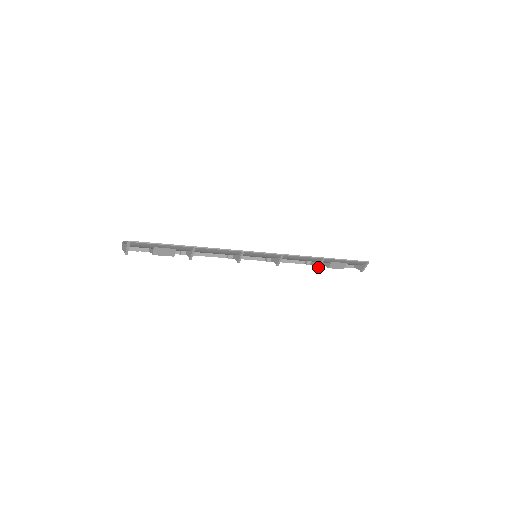
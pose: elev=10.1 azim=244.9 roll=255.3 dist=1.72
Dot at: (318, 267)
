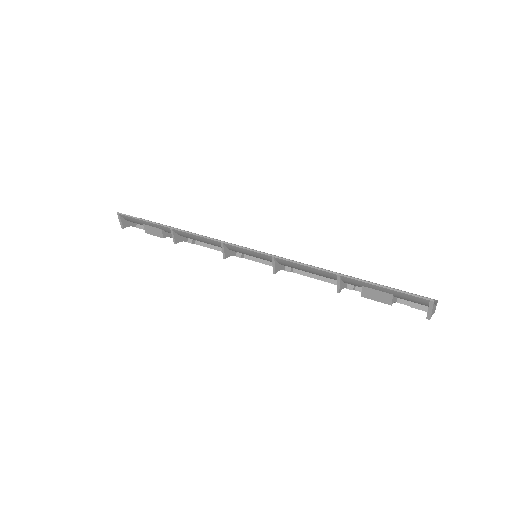
Dot at: (337, 289)
